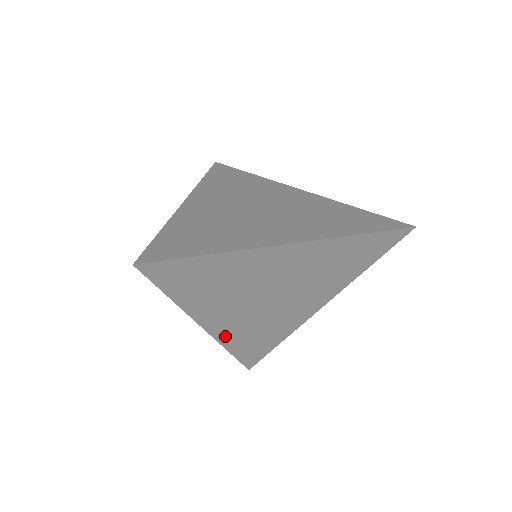
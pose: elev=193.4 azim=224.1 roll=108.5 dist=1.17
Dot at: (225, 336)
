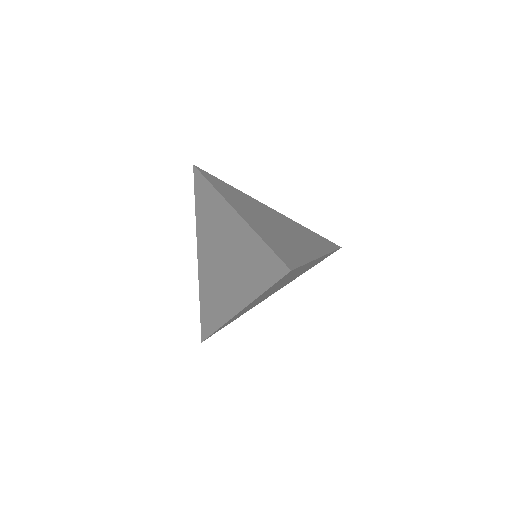
Dot at: occluded
